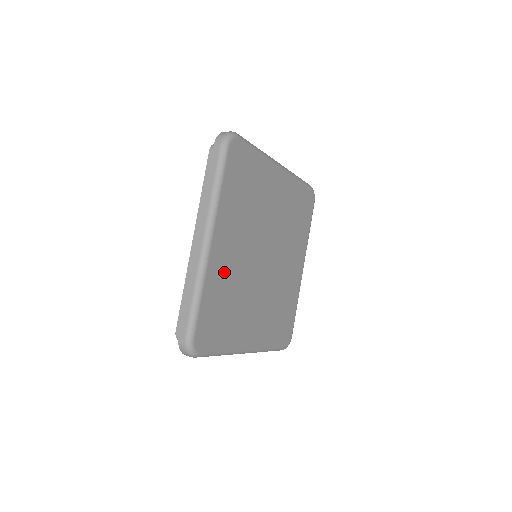
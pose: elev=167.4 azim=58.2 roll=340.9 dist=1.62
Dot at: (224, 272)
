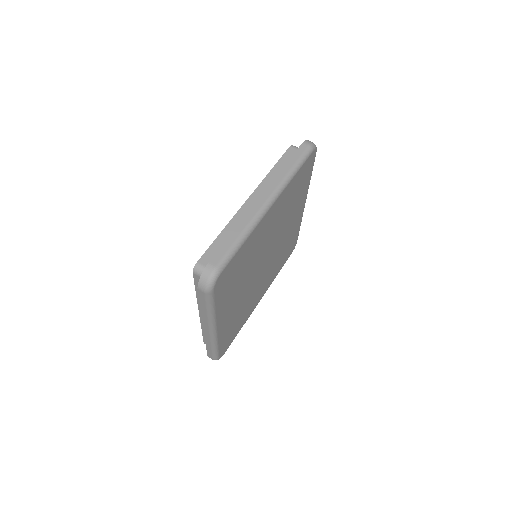
Dot at: (231, 319)
